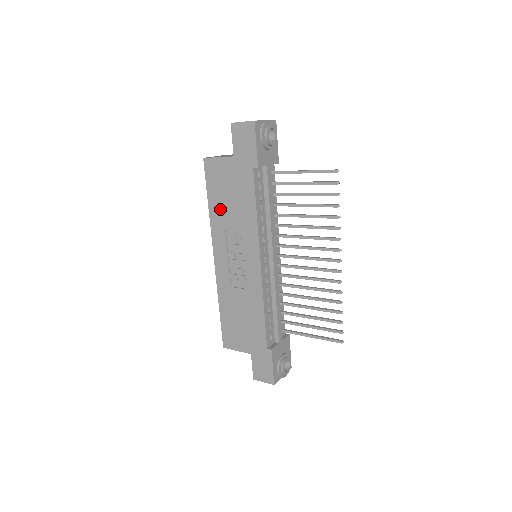
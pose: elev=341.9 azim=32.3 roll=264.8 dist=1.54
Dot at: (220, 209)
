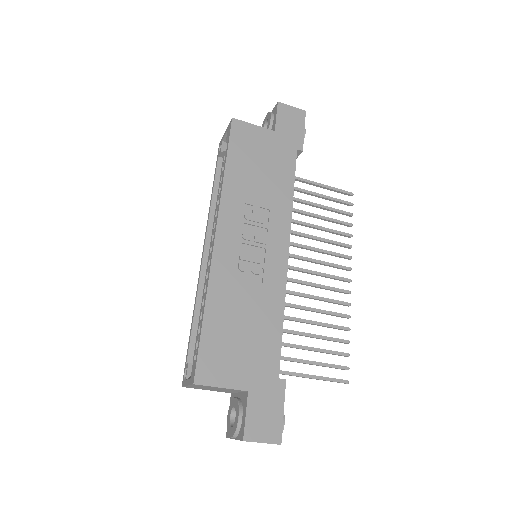
Dot at: (243, 177)
